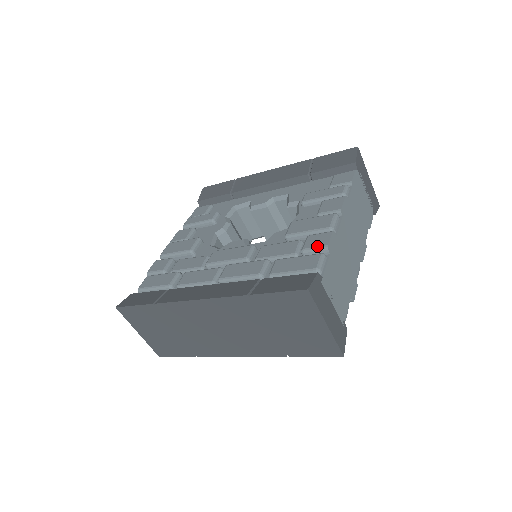
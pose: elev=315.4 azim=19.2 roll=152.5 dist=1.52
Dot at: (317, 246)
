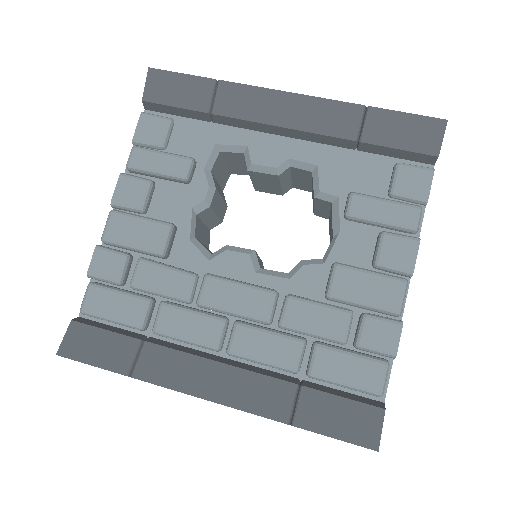
Dot at: (381, 349)
